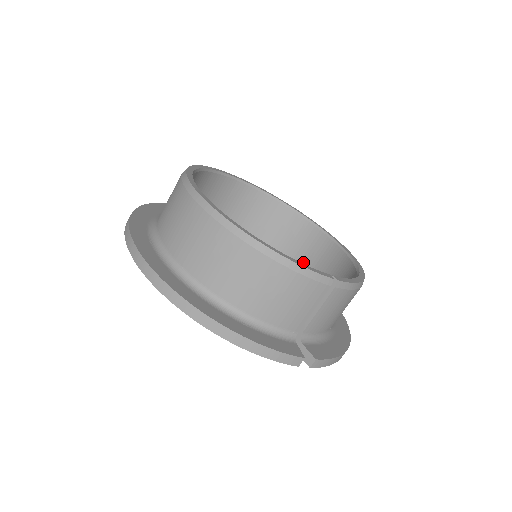
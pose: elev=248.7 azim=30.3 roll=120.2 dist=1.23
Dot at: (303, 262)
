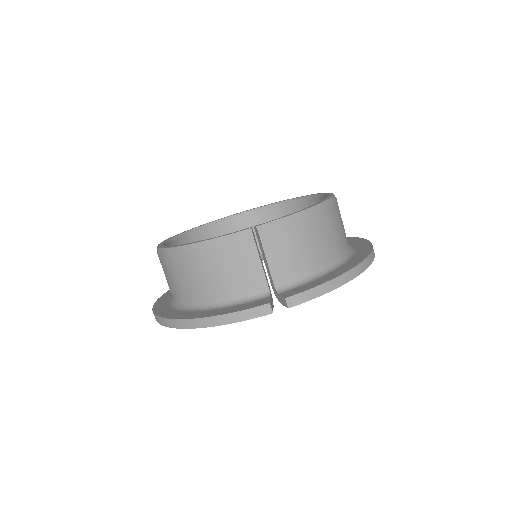
Dot at: occluded
